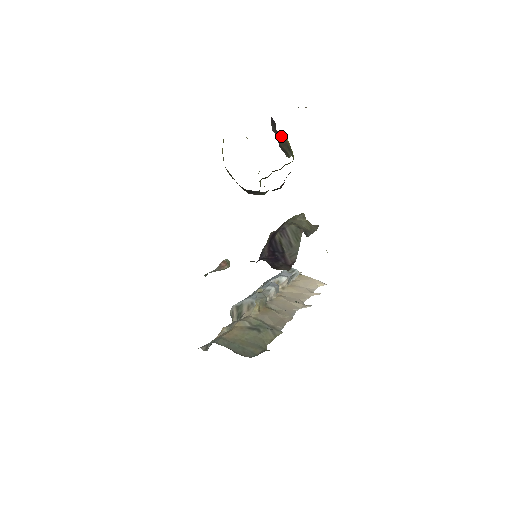
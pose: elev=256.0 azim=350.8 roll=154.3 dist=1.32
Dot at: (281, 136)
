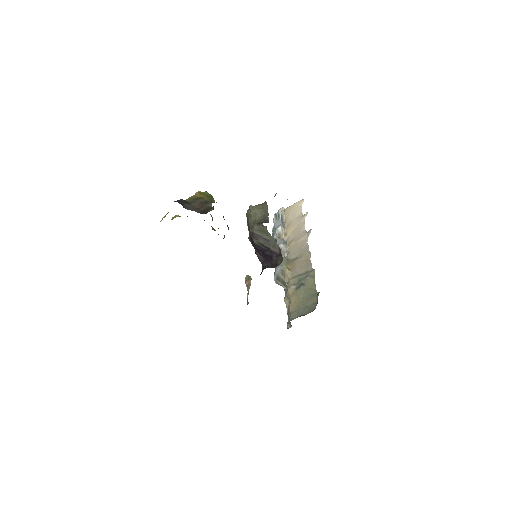
Dot at: (194, 201)
